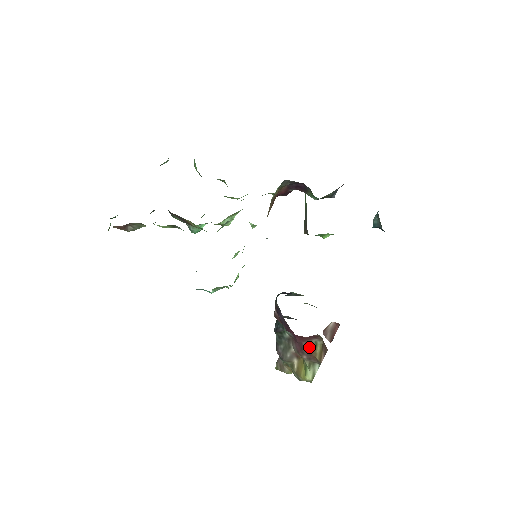
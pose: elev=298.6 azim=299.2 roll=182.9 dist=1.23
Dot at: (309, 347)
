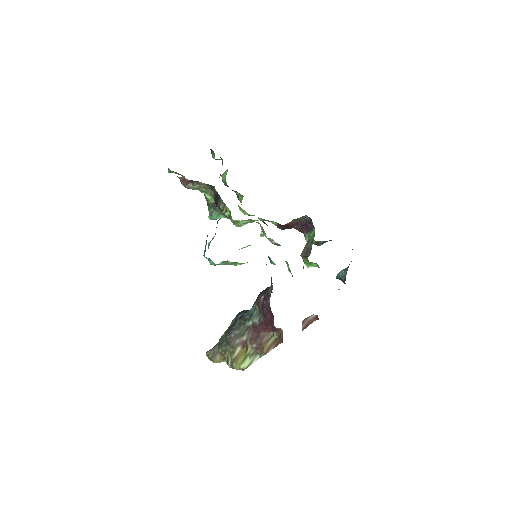
Dot at: (264, 338)
